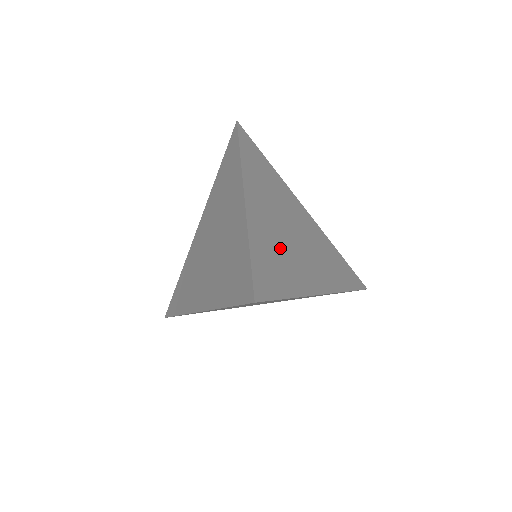
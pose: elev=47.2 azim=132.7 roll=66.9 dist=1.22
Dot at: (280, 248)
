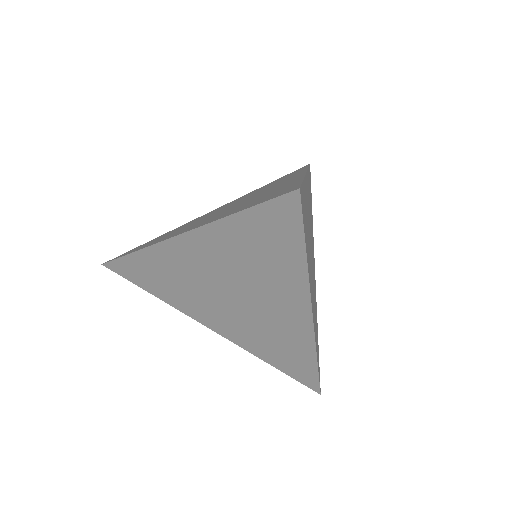
Dot at: occluded
